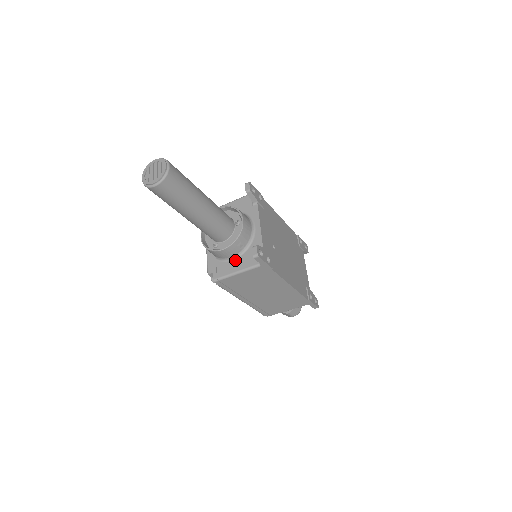
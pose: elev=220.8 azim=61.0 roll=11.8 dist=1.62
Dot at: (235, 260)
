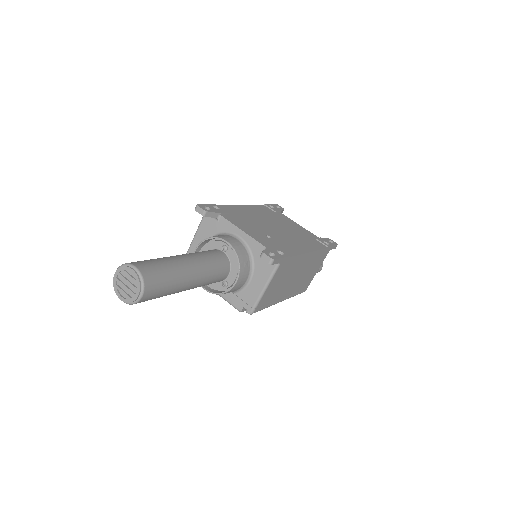
Dot at: (252, 280)
